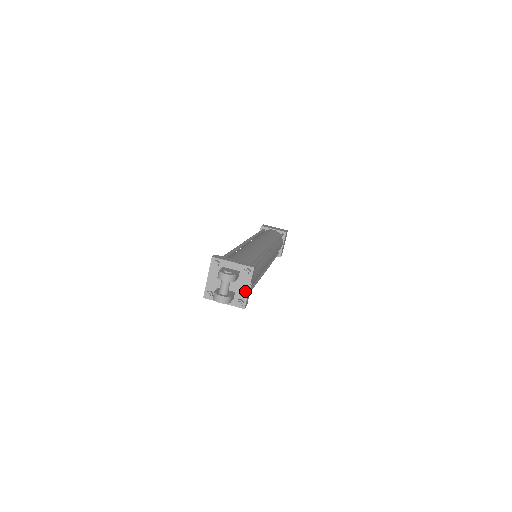
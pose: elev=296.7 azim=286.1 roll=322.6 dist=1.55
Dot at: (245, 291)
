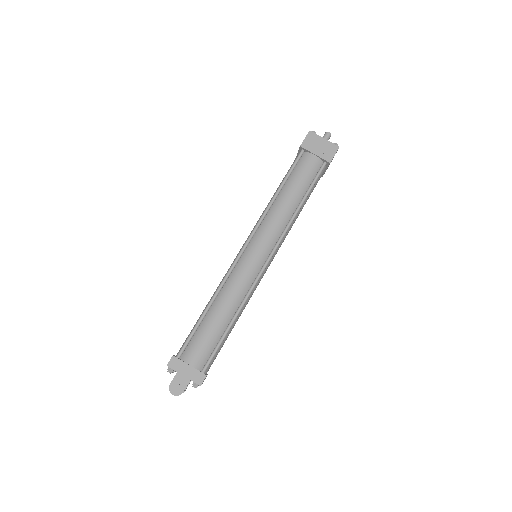
Dot at: occluded
